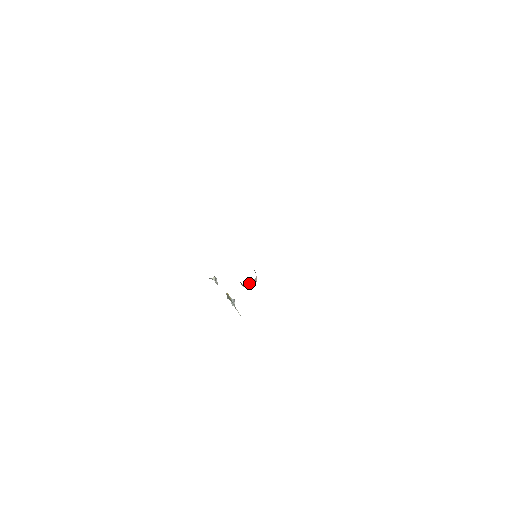
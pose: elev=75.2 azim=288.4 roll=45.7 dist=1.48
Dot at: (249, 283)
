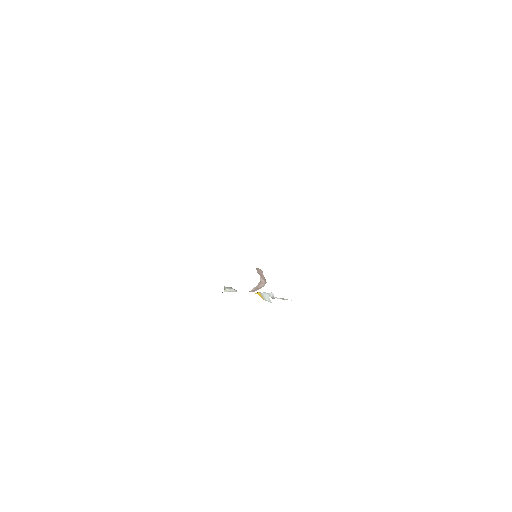
Dot at: (257, 288)
